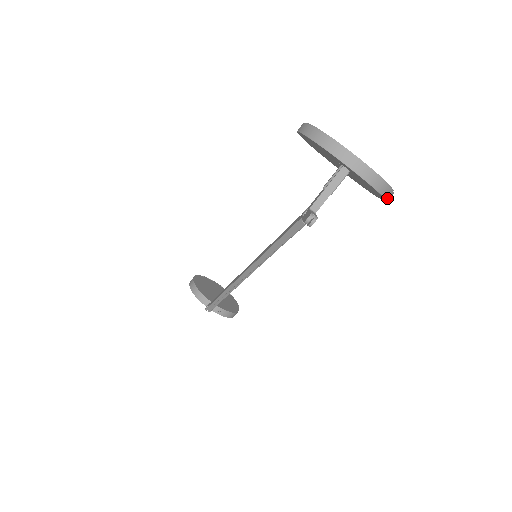
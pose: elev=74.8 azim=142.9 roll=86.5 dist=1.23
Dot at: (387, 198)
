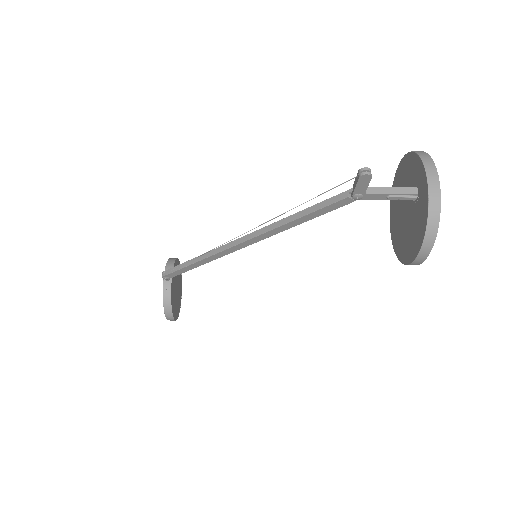
Dot at: (425, 241)
